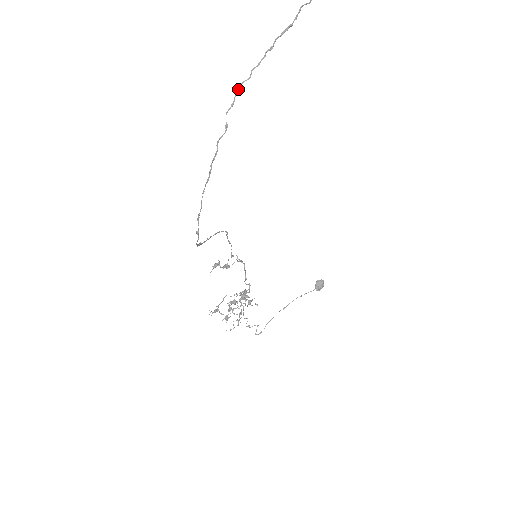
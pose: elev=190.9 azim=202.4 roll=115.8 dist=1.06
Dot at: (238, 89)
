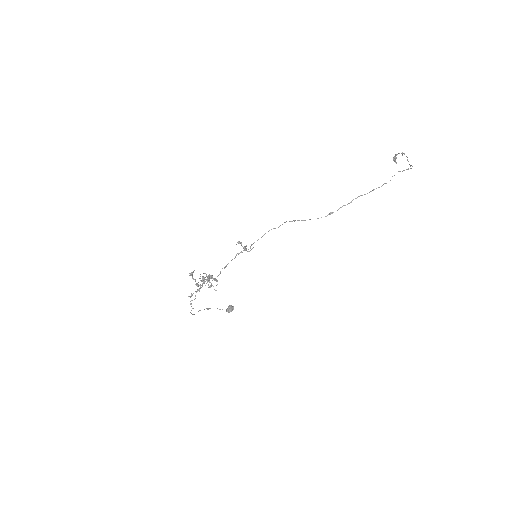
Dot at: occluded
